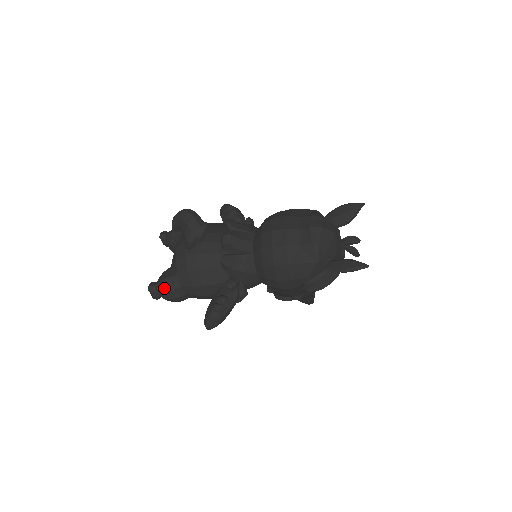
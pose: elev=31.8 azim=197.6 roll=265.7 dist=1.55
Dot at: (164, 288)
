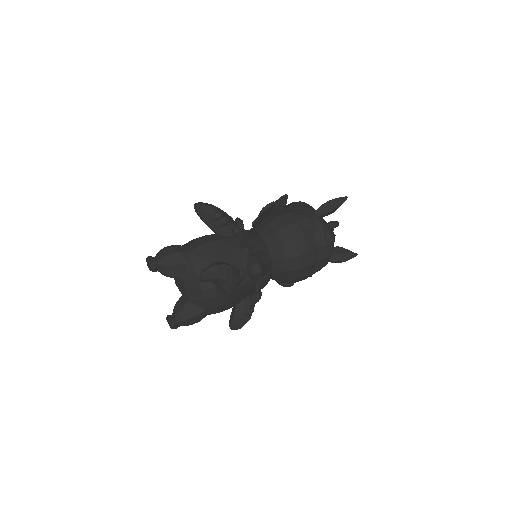
Dot at: (192, 323)
